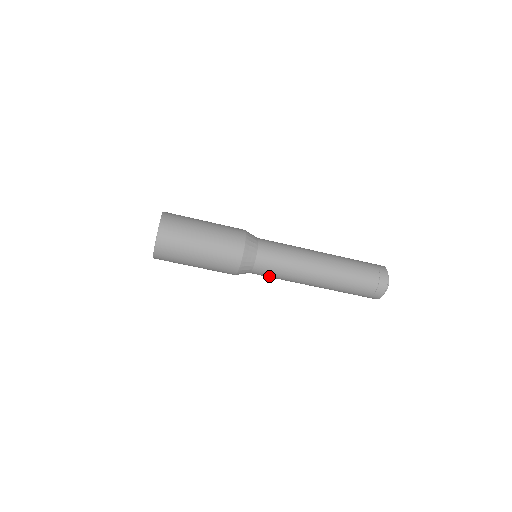
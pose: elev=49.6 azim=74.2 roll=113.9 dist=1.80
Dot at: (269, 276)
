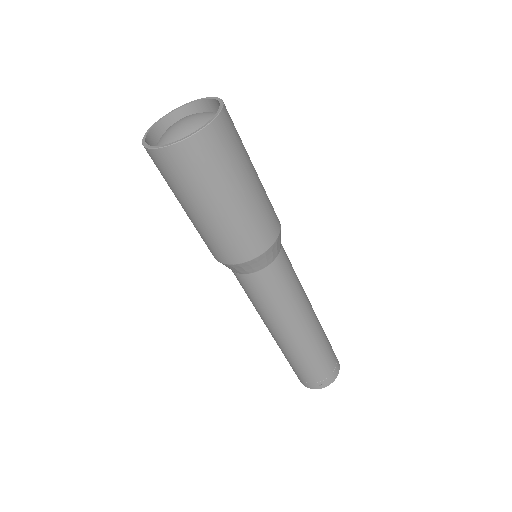
Dot at: (251, 293)
